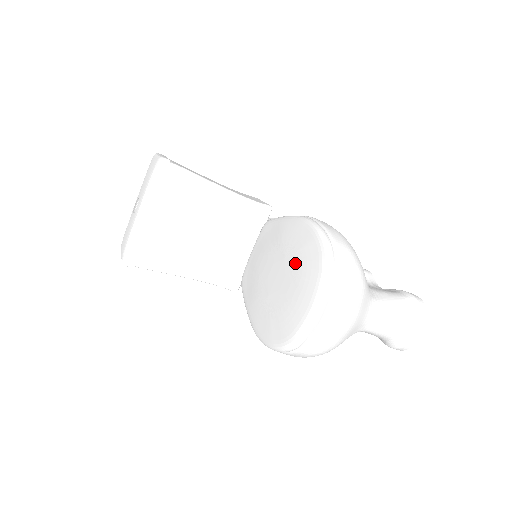
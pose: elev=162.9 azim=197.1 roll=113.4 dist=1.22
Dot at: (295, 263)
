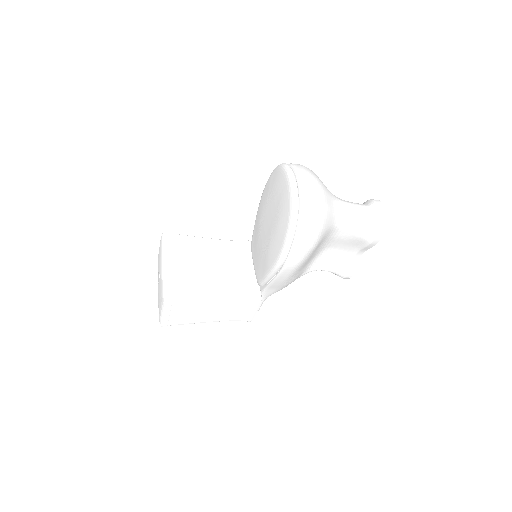
Dot at: (270, 197)
